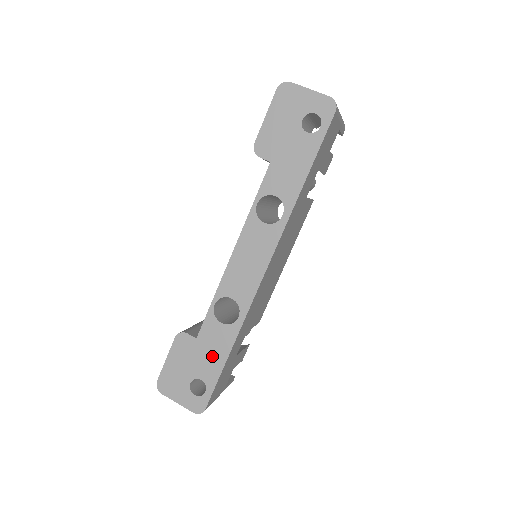
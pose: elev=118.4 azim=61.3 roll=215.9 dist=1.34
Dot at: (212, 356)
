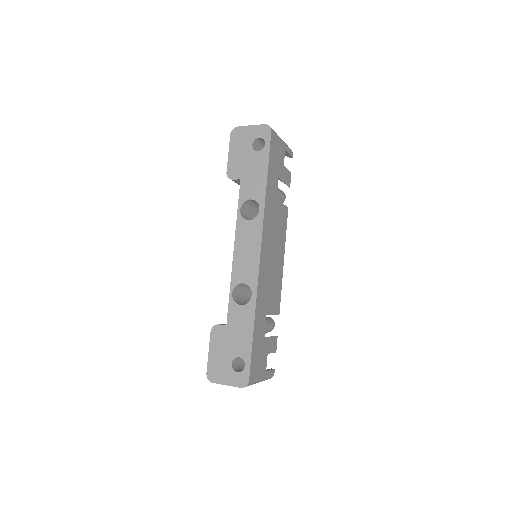
Dot at: (242, 334)
